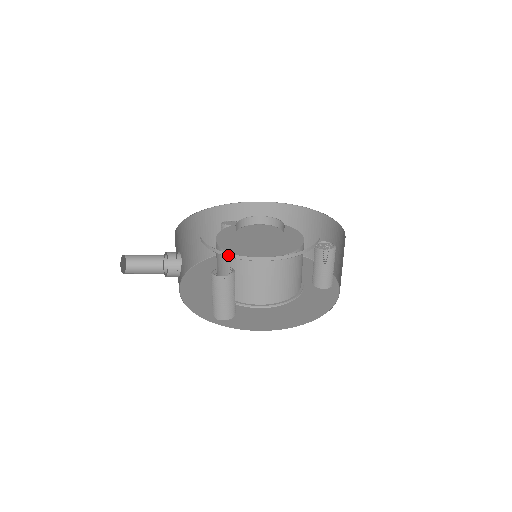
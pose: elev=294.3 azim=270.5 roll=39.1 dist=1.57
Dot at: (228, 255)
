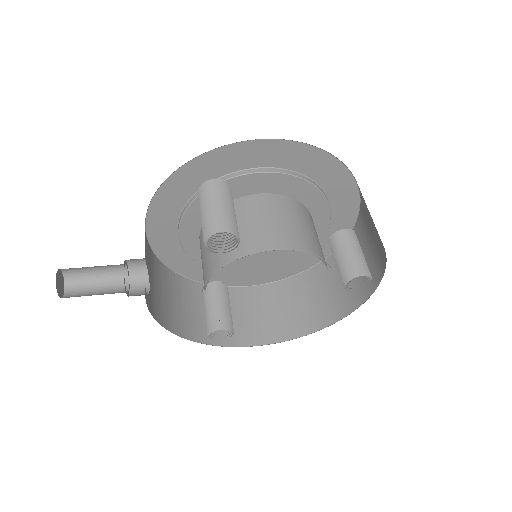
Dot at: occluded
